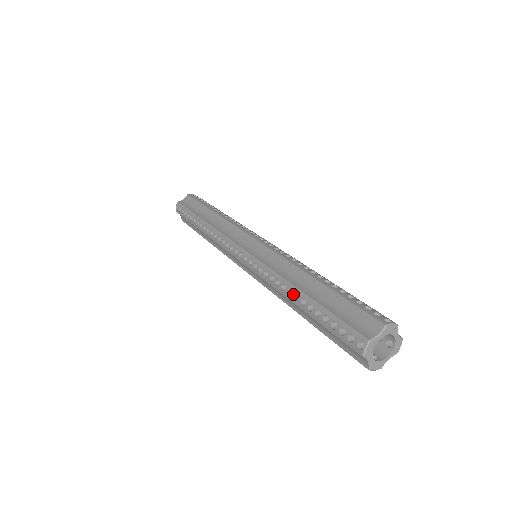
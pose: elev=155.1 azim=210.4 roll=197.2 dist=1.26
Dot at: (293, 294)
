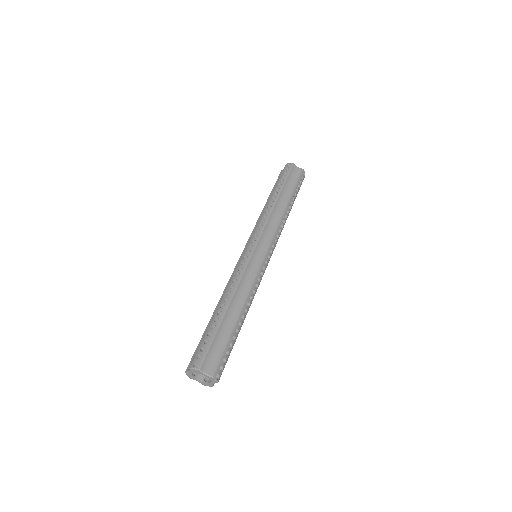
Dot at: (225, 303)
